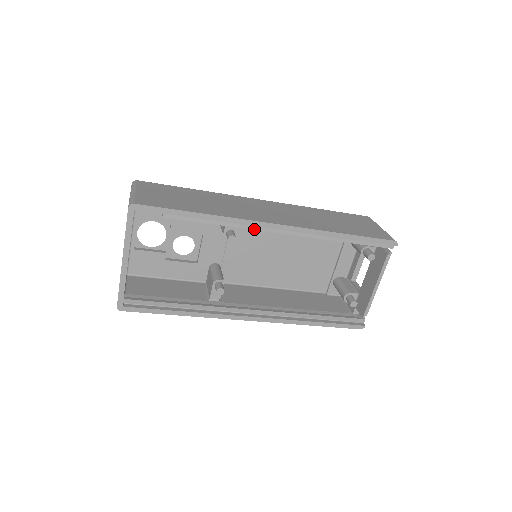
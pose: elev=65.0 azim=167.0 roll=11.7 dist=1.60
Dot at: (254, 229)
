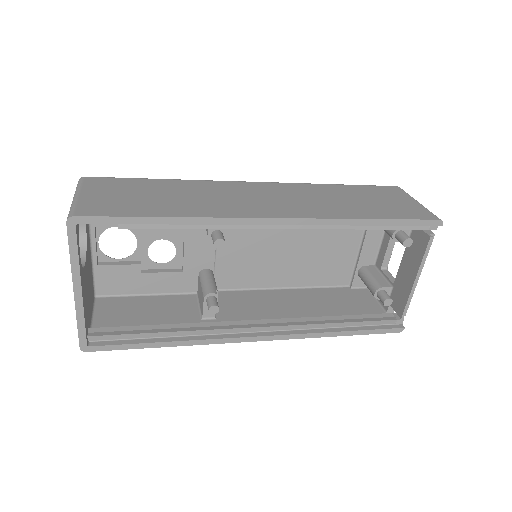
Dot at: (247, 228)
